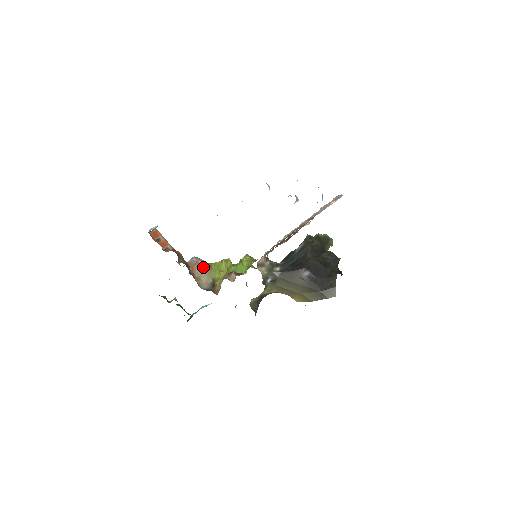
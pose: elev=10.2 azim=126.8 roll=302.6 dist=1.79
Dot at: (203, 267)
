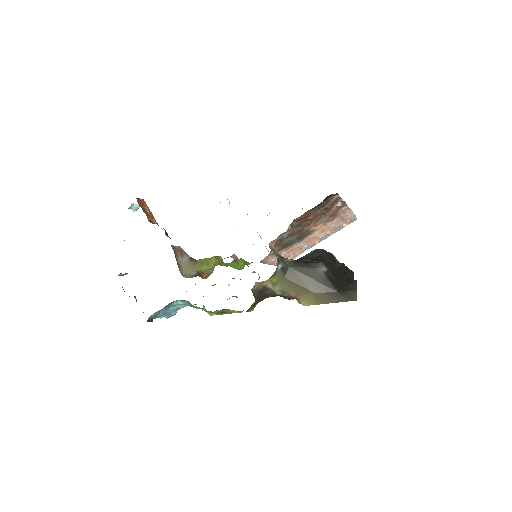
Dot at: (187, 258)
